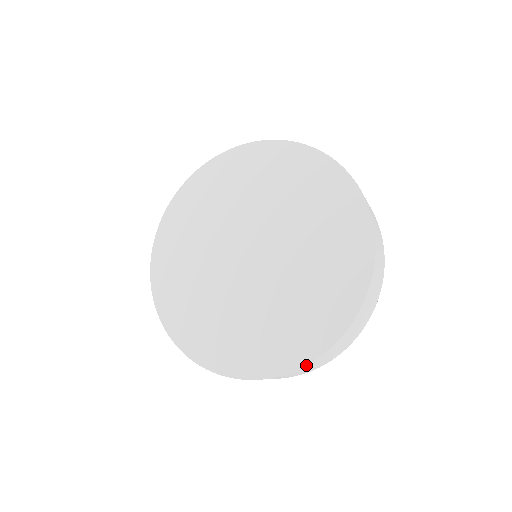
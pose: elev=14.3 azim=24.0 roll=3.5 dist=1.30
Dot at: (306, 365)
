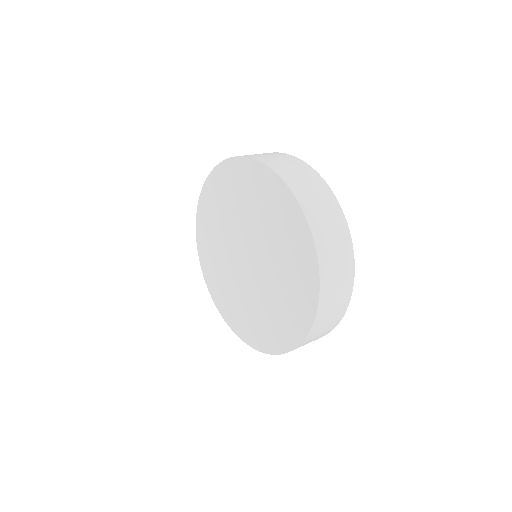
Dot at: (275, 354)
